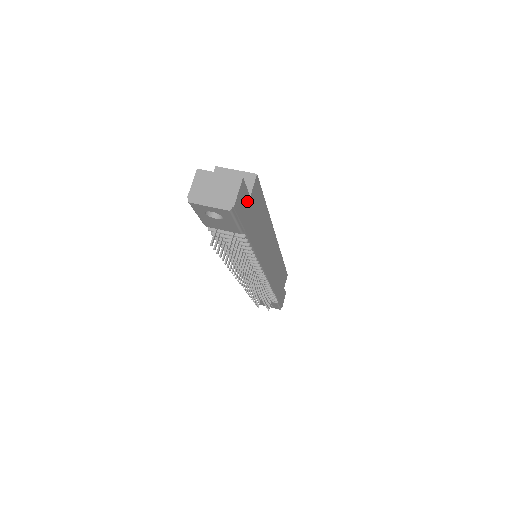
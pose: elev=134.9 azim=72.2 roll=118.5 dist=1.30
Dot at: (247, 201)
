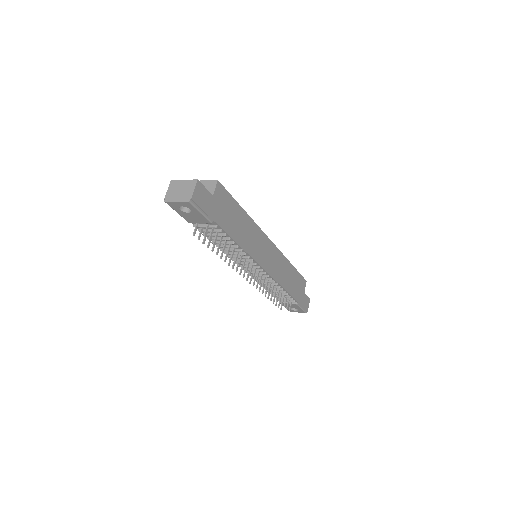
Dot at: (210, 198)
